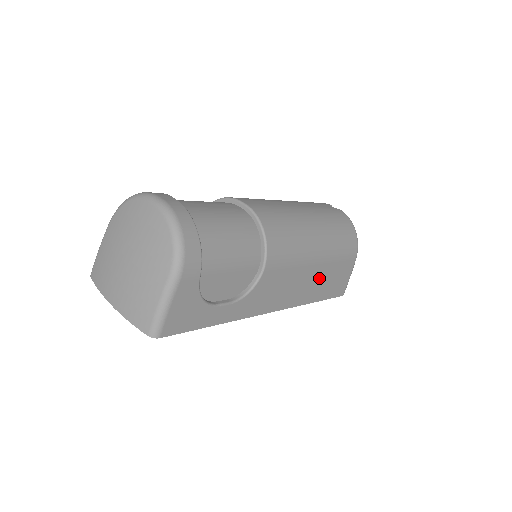
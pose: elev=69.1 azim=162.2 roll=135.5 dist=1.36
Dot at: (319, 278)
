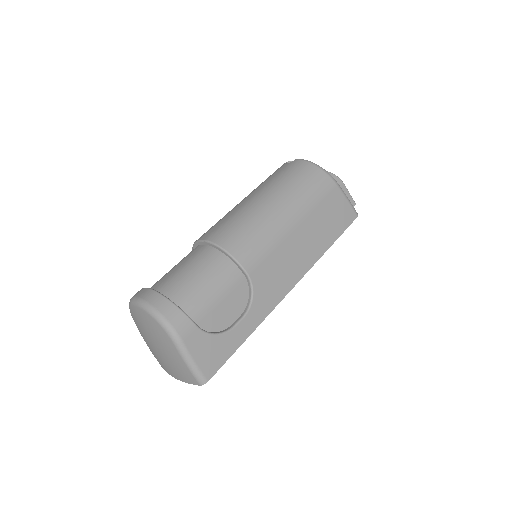
Dot at: (313, 231)
